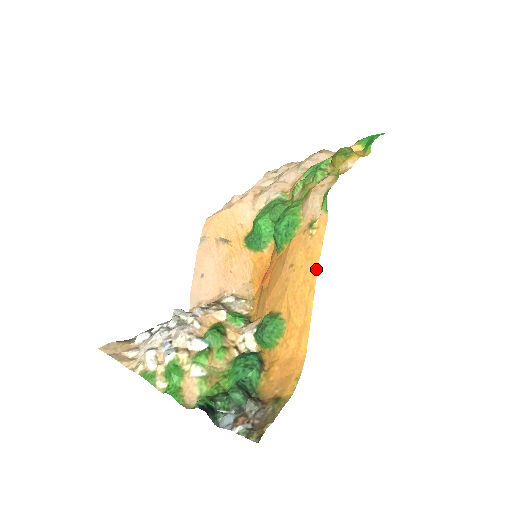
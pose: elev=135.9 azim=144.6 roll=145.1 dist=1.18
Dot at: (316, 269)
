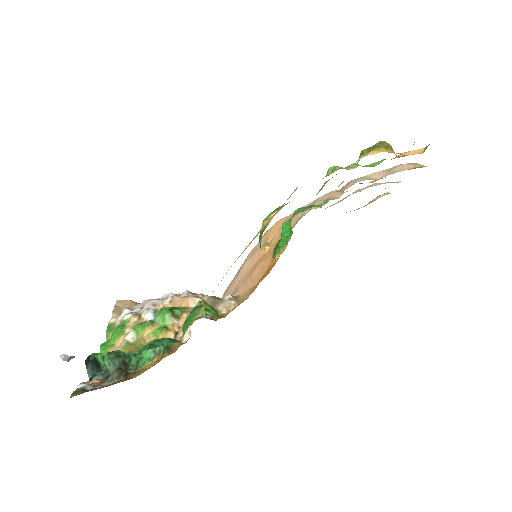
Dot at: occluded
